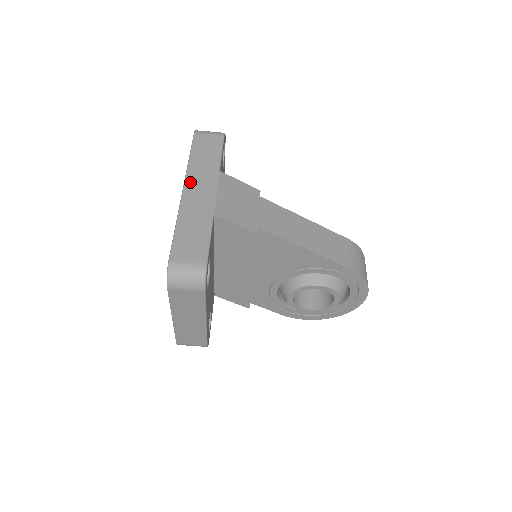
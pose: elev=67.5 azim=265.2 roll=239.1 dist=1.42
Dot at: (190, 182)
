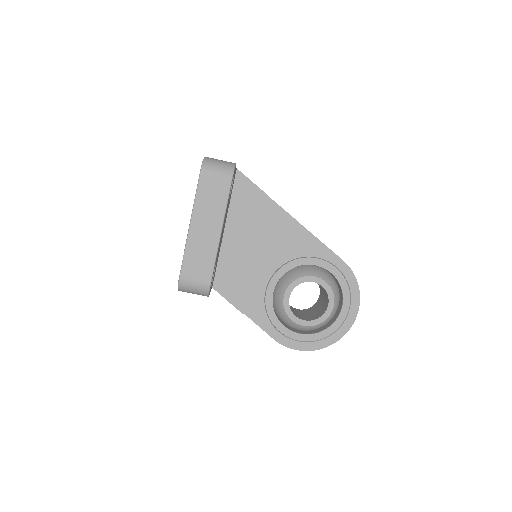
Dot at: occluded
